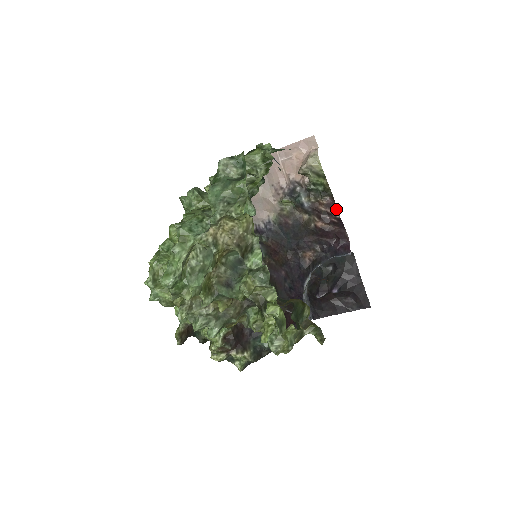
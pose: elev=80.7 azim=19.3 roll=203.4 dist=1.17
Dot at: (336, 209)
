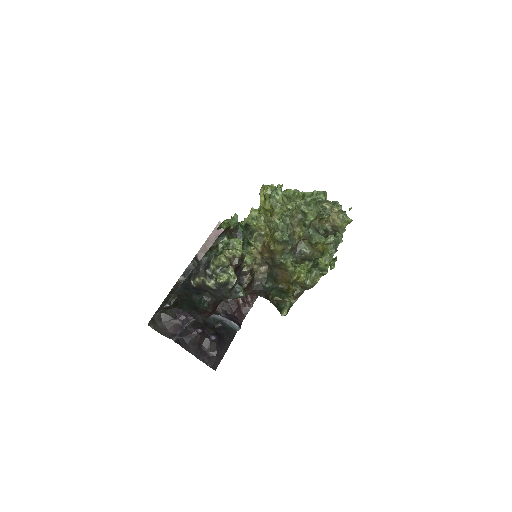
Dot at: (253, 302)
